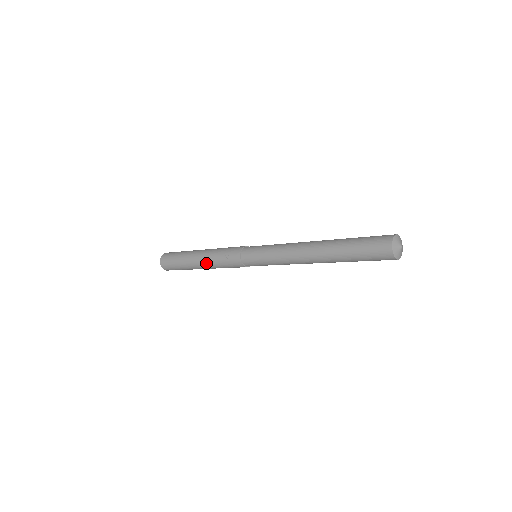
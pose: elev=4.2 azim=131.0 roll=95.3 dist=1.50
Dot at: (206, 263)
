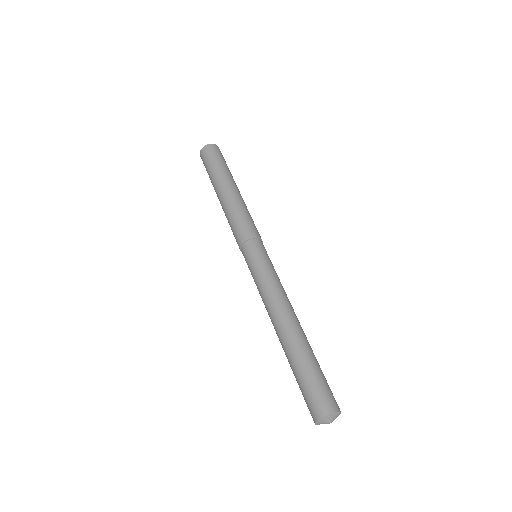
Dot at: (223, 205)
